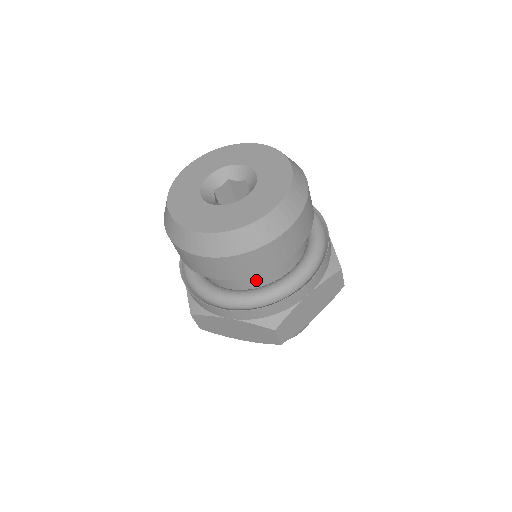
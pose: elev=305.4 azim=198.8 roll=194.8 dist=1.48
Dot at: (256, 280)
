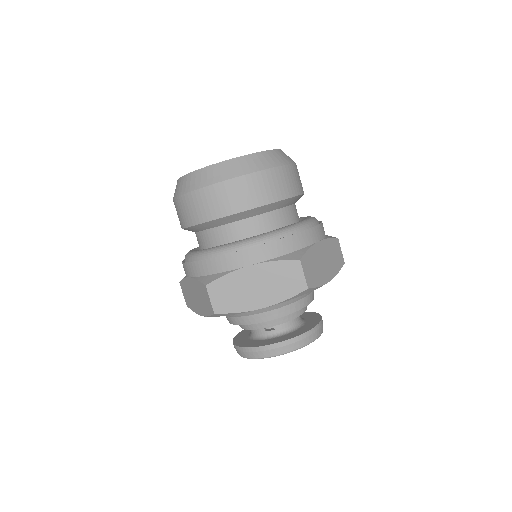
Dot at: (215, 241)
